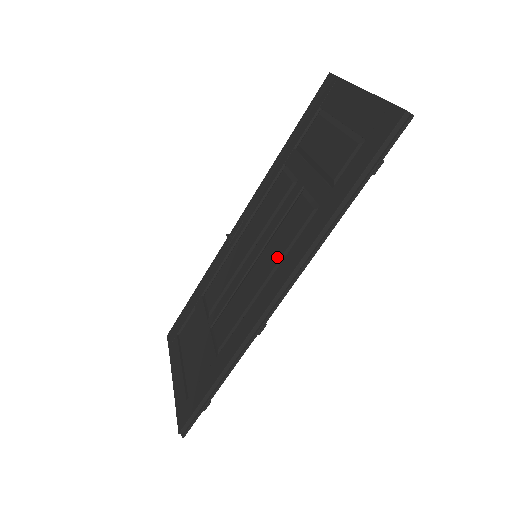
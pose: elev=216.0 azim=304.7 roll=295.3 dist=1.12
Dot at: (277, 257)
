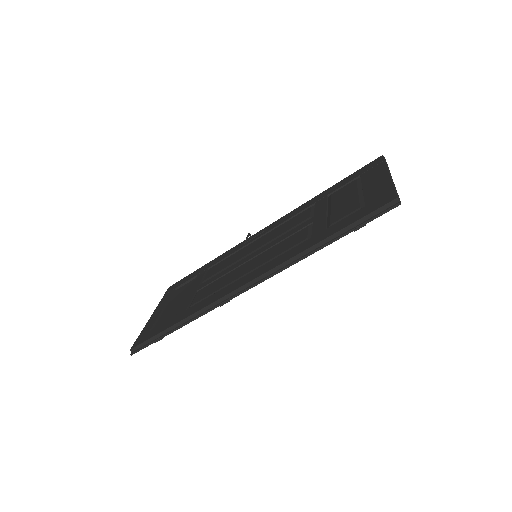
Dot at: (265, 260)
